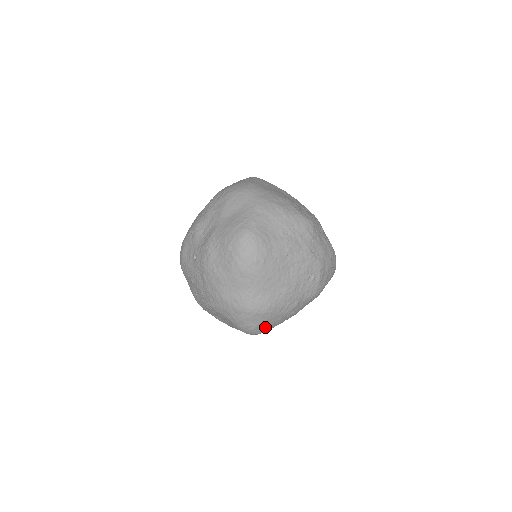
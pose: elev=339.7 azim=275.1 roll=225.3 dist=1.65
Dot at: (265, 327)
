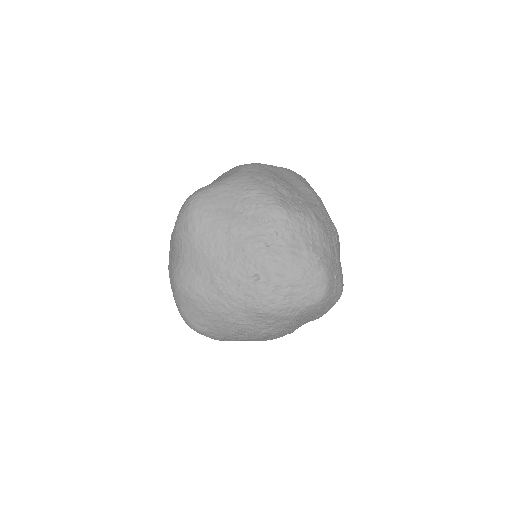
Dot at: (199, 322)
